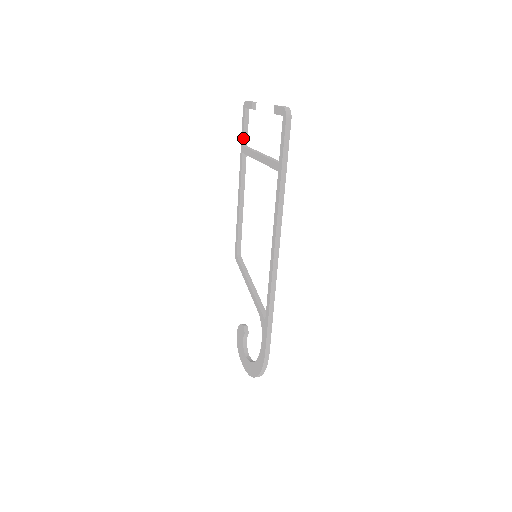
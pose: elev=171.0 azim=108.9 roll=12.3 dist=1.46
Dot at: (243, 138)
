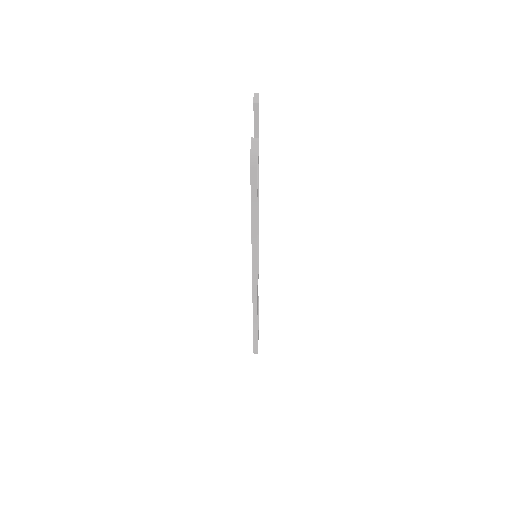
Dot at: (254, 130)
